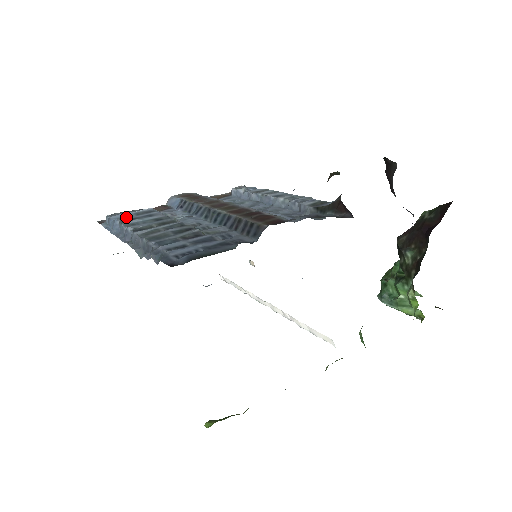
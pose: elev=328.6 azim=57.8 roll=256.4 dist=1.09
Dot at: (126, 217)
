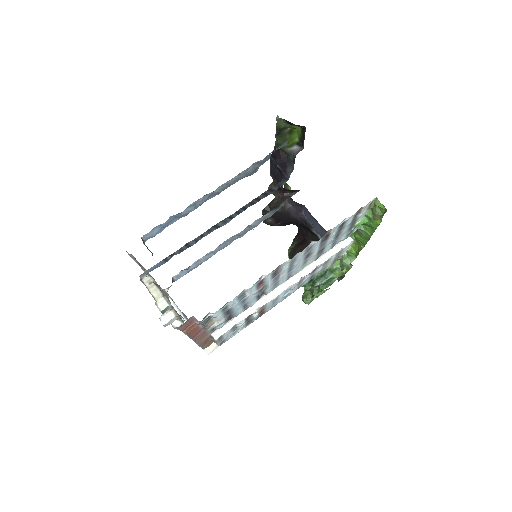
Dot at: occluded
